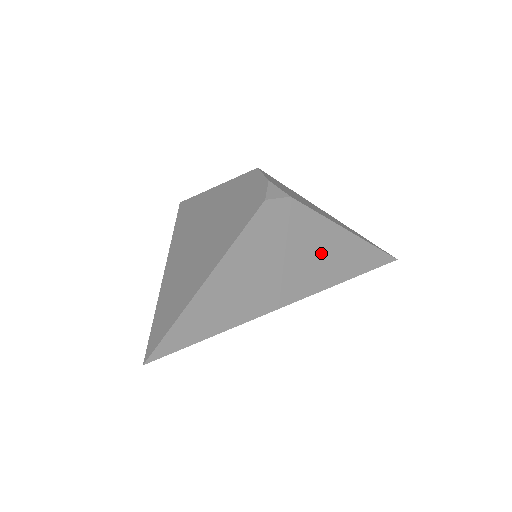
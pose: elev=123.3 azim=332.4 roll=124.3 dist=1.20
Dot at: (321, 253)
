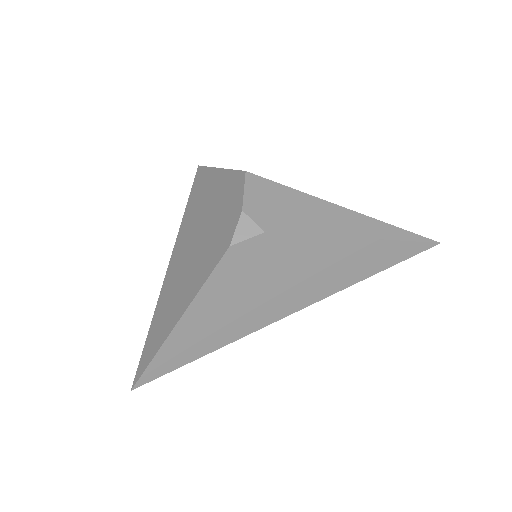
Dot at: (316, 270)
